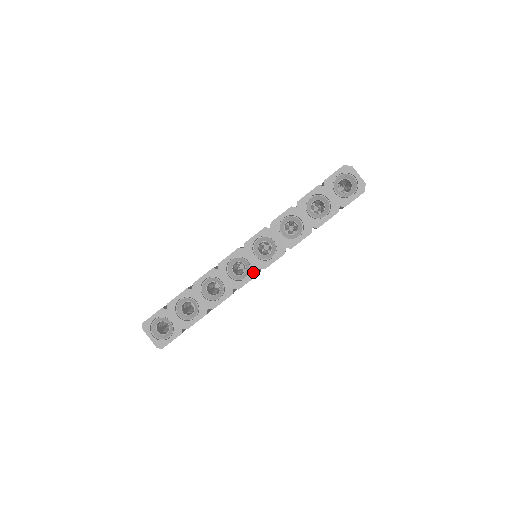
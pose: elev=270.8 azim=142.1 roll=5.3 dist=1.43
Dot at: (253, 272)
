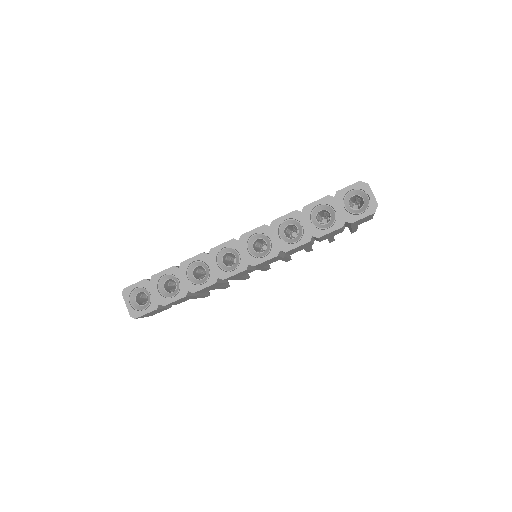
Dot at: (241, 266)
